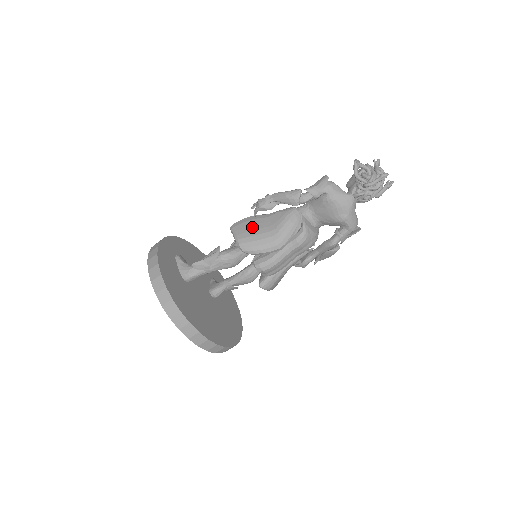
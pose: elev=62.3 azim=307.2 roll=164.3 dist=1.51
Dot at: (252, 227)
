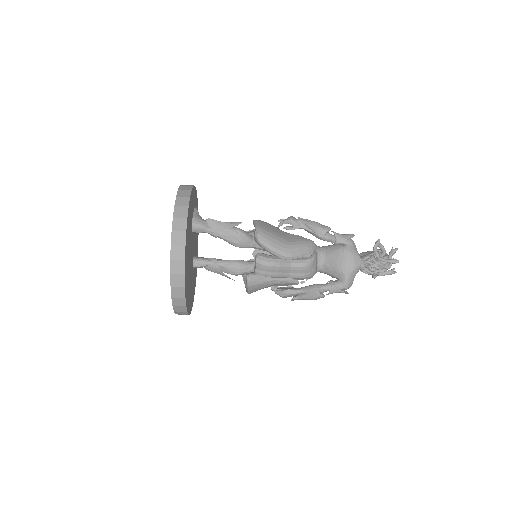
Dot at: (273, 229)
